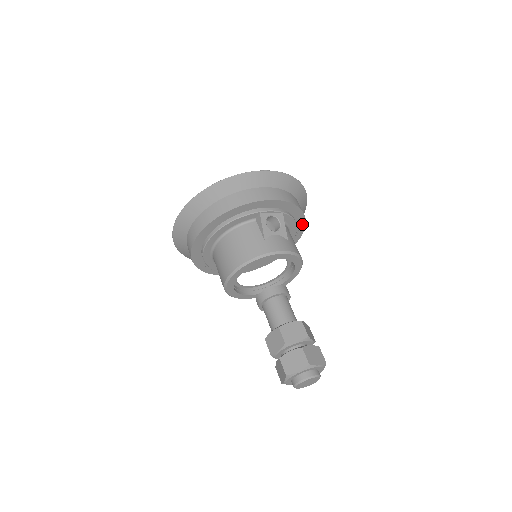
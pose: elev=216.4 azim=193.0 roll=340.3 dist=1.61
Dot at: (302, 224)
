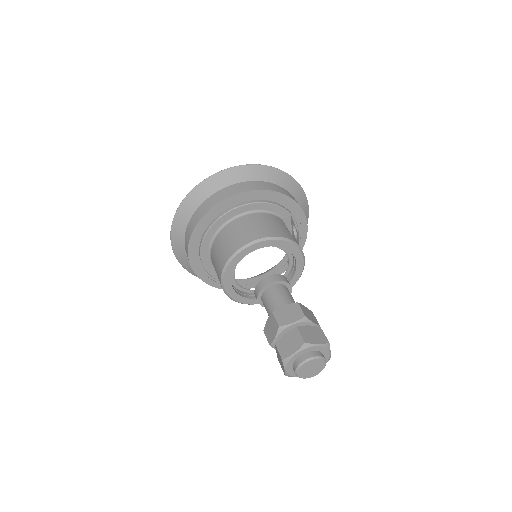
Dot at: occluded
